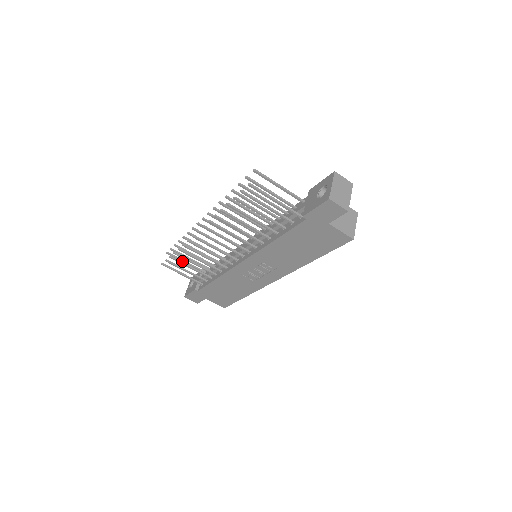
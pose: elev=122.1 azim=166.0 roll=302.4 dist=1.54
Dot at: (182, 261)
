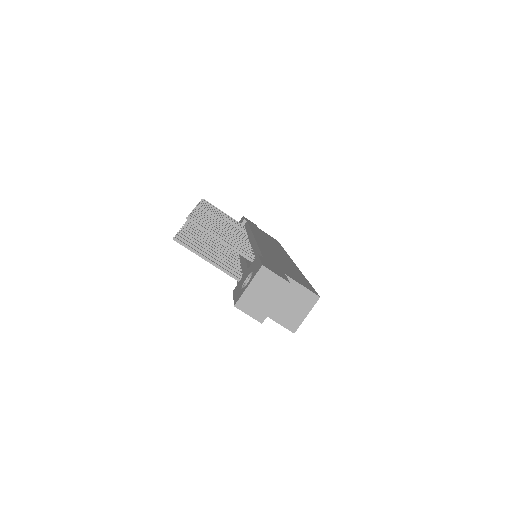
Dot at: occluded
